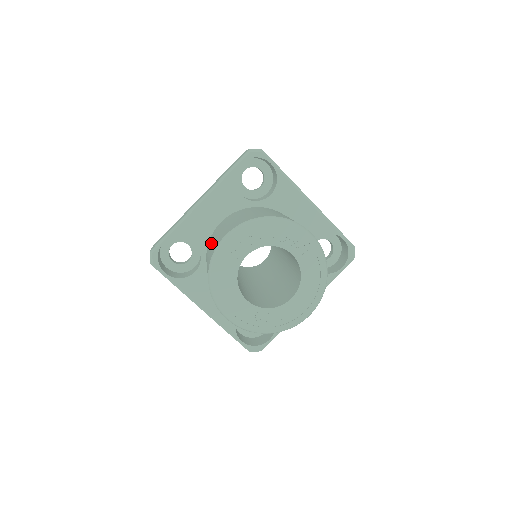
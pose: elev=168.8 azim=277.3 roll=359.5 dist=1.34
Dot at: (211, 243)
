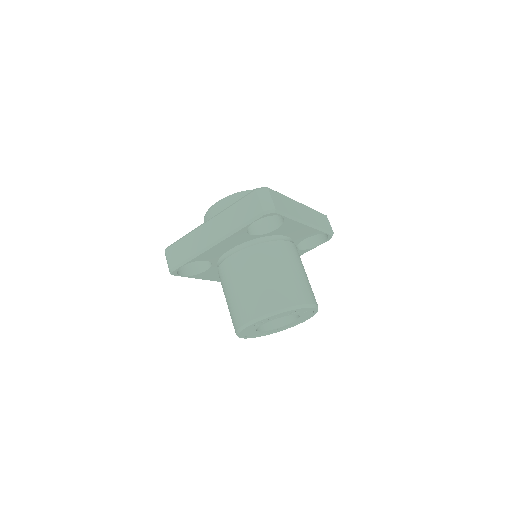
Dot at: (230, 288)
